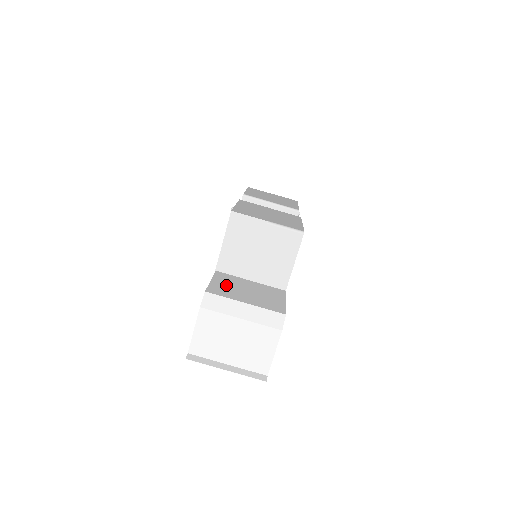
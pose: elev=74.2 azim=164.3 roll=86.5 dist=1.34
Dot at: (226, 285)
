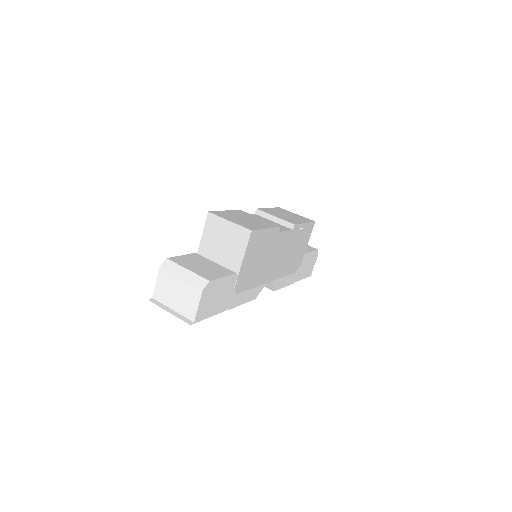
Dot at: (189, 260)
